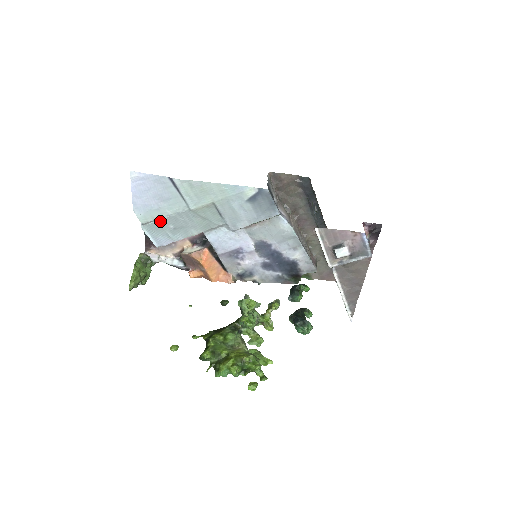
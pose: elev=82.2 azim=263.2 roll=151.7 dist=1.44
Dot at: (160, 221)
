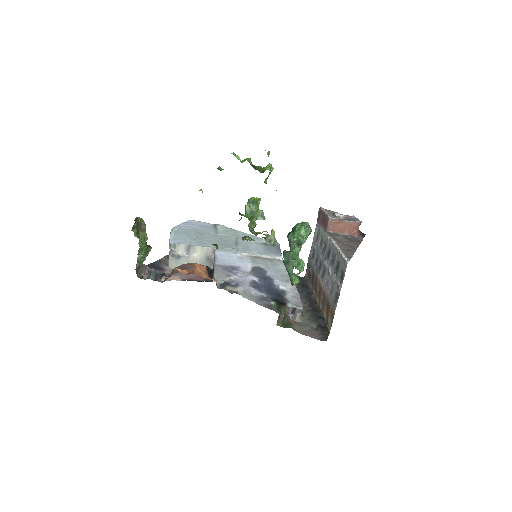
Dot at: (189, 232)
